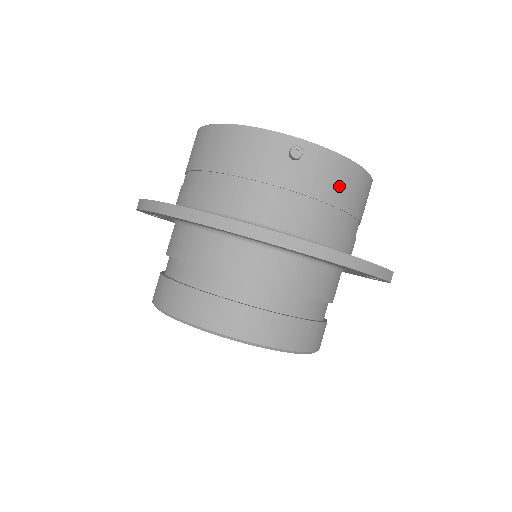
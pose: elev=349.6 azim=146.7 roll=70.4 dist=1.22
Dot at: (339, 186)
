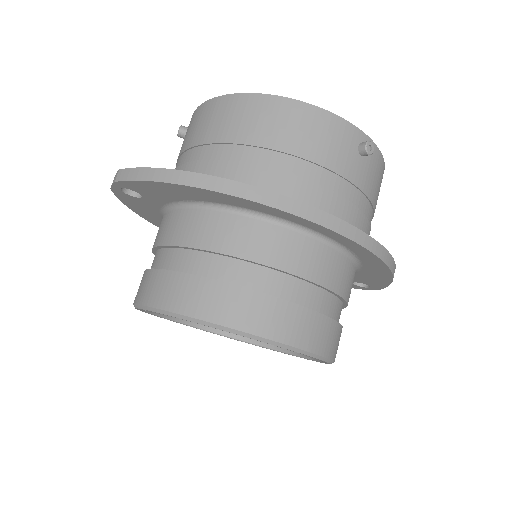
Dot at: (378, 190)
